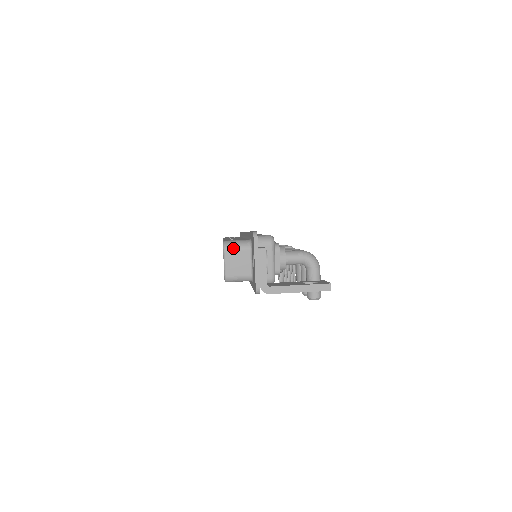
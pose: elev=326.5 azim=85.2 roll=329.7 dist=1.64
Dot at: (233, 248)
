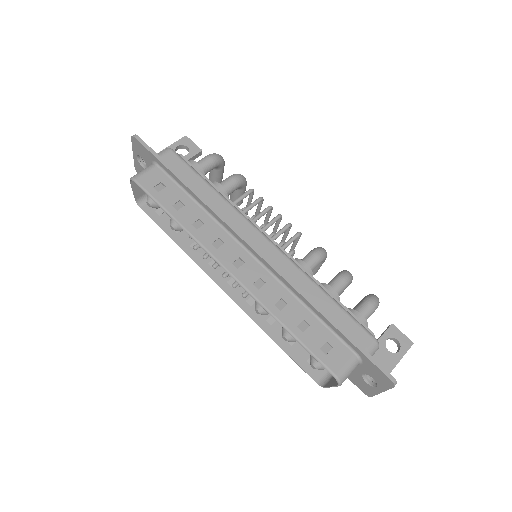
Dot at: occluded
